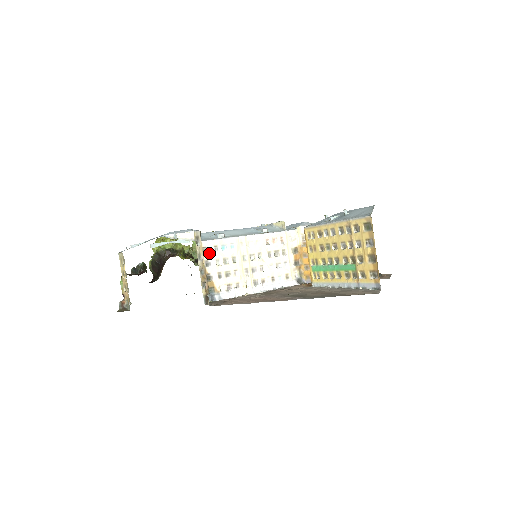
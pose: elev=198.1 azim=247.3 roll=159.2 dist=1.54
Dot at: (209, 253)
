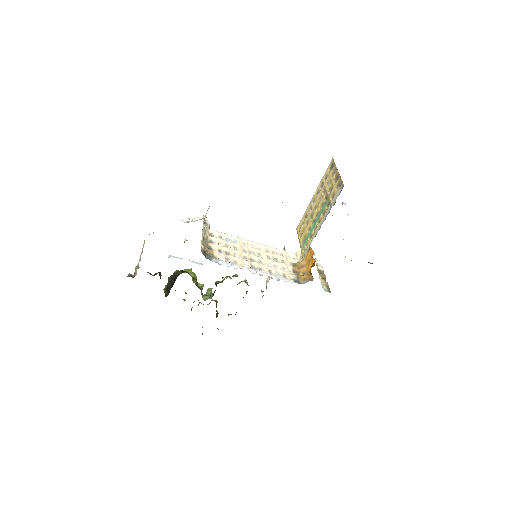
Dot at: (214, 237)
